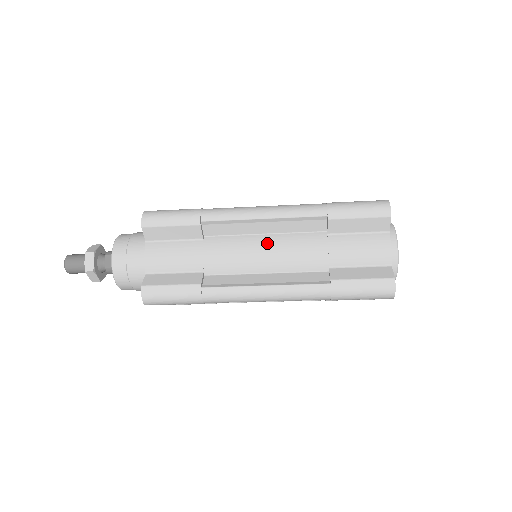
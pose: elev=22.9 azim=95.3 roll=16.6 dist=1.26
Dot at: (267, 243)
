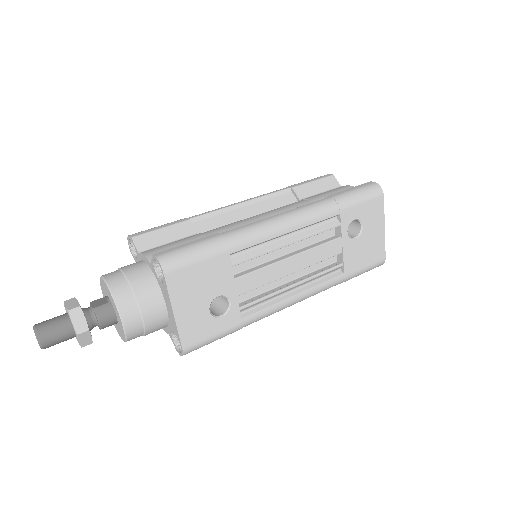
Dot at: occluded
